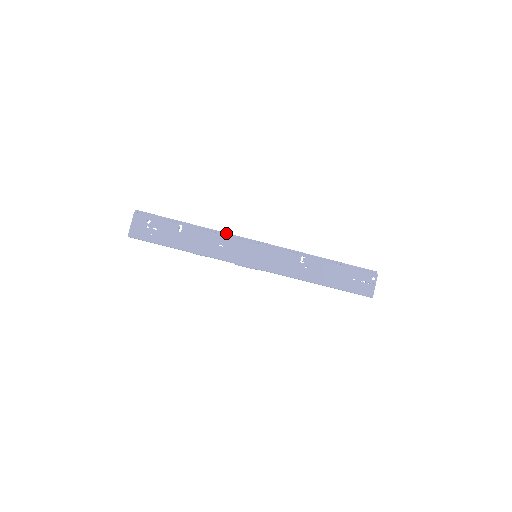
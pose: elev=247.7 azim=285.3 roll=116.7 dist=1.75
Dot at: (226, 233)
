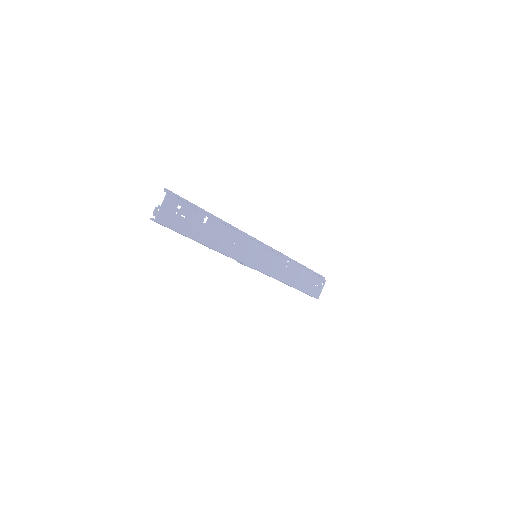
Dot at: (240, 230)
